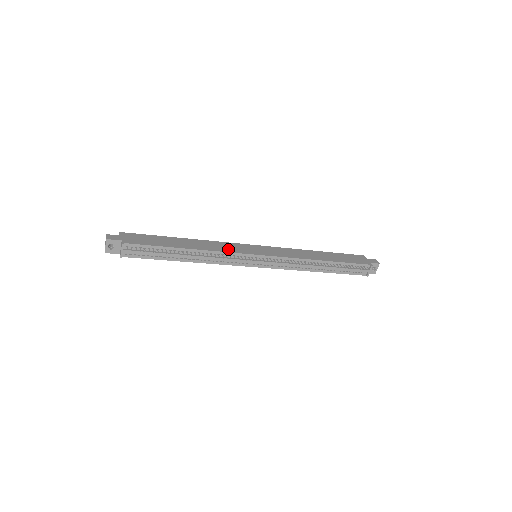
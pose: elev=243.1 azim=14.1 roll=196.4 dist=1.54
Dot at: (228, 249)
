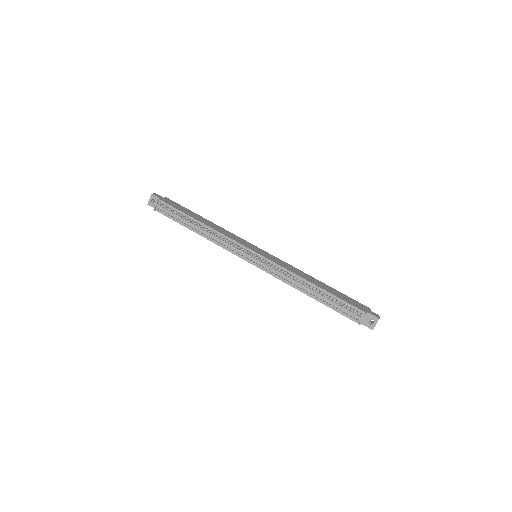
Dot at: (233, 237)
